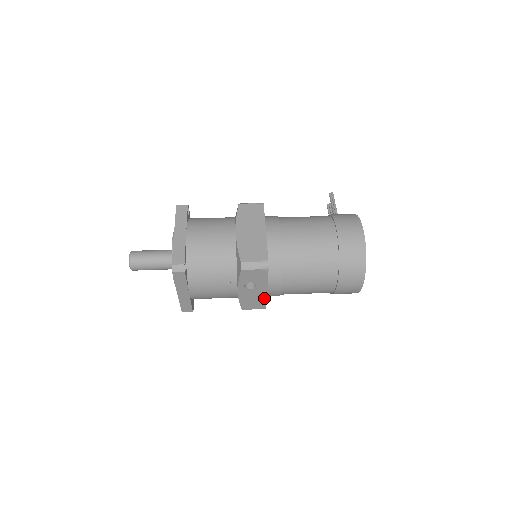
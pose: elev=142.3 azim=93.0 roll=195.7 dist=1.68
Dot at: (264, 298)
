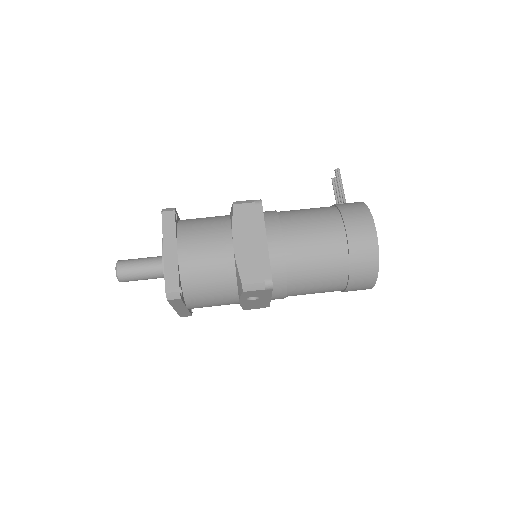
Dot at: (267, 302)
